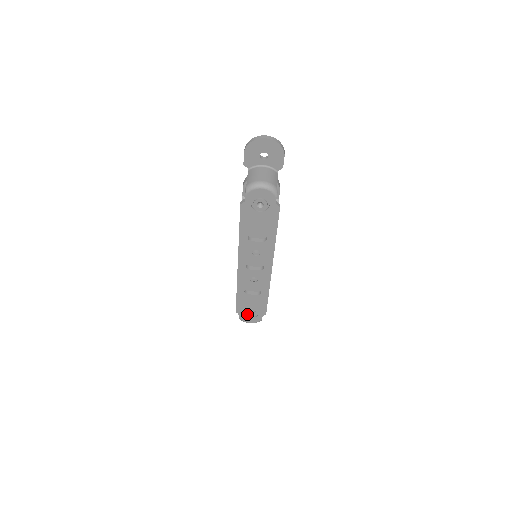
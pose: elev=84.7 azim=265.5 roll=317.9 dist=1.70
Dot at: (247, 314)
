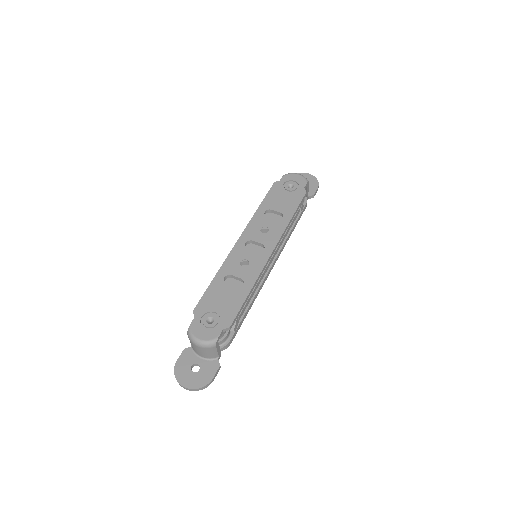
Dot at: (205, 320)
